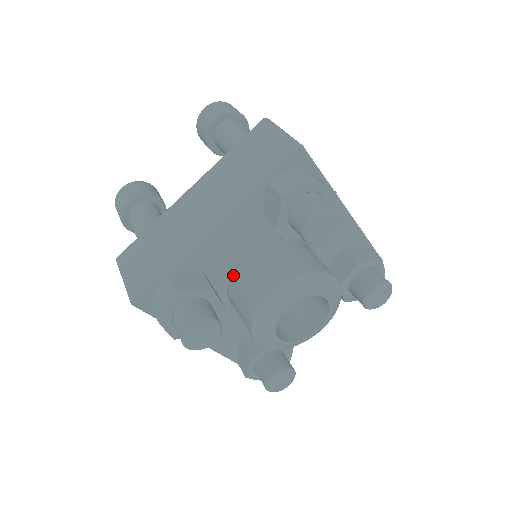
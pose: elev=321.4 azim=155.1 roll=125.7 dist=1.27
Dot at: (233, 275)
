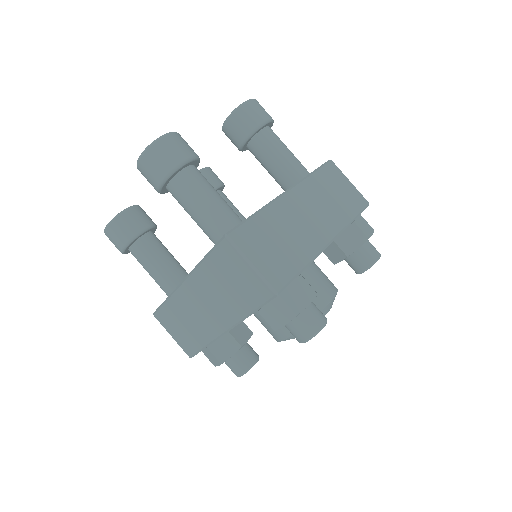
Dot at: occluded
